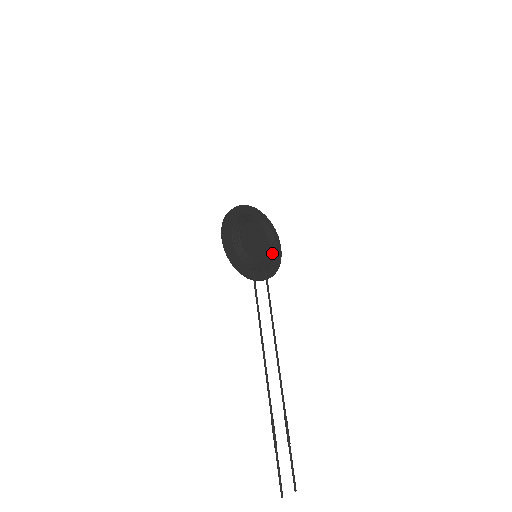
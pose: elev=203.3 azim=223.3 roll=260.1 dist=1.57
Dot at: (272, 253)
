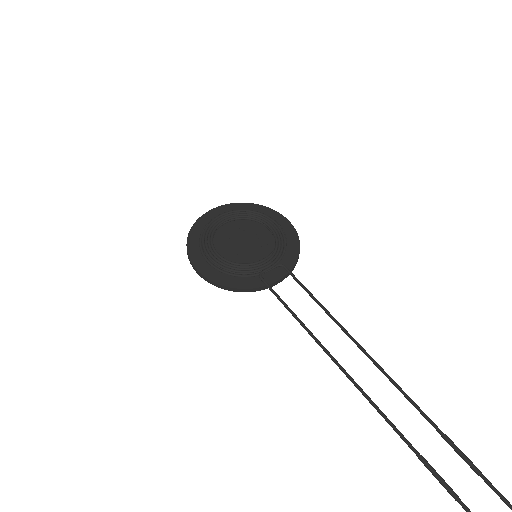
Dot at: (276, 236)
